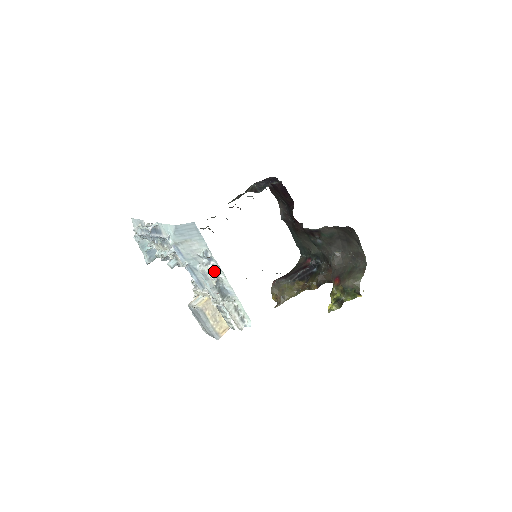
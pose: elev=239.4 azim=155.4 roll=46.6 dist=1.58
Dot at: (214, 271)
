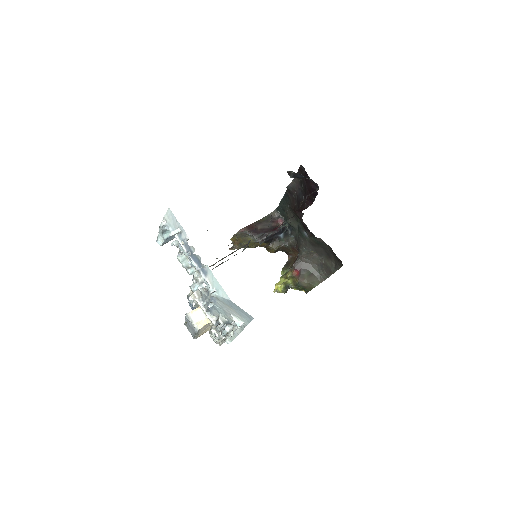
Dot at: occluded
